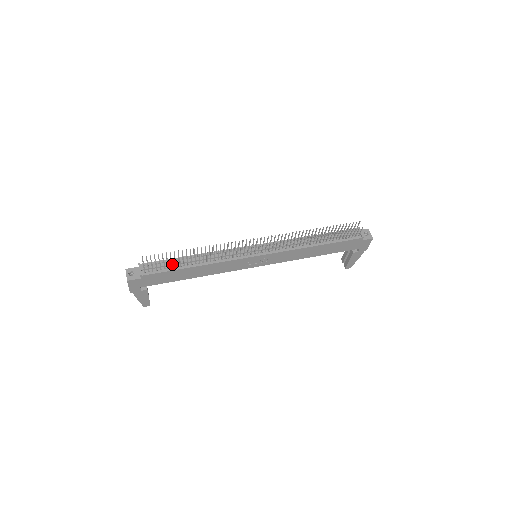
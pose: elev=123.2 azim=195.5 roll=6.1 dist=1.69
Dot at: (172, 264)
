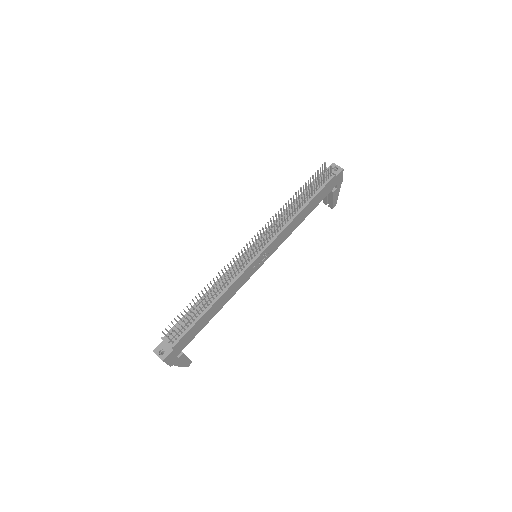
Dot at: (192, 318)
